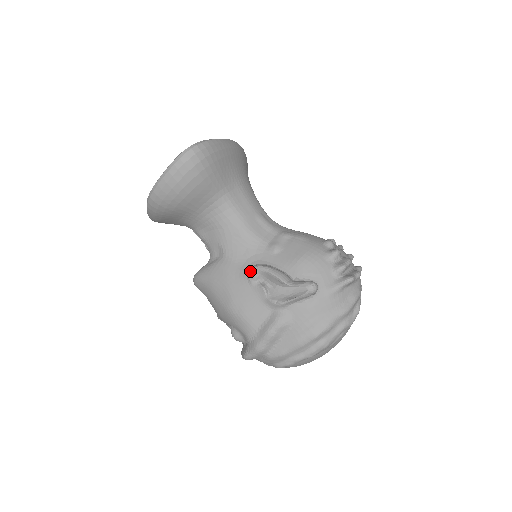
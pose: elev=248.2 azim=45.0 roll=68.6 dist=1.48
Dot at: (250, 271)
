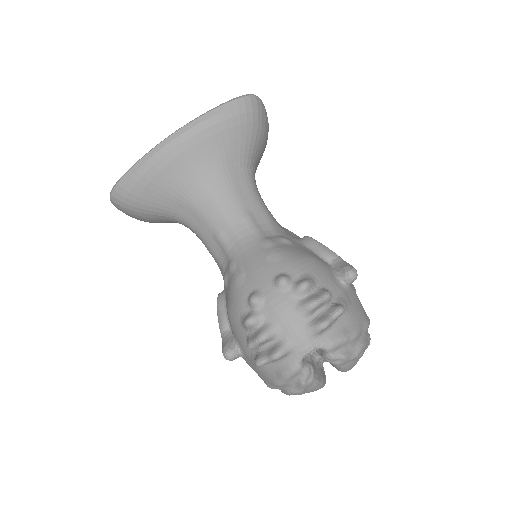
Dot at: occluded
